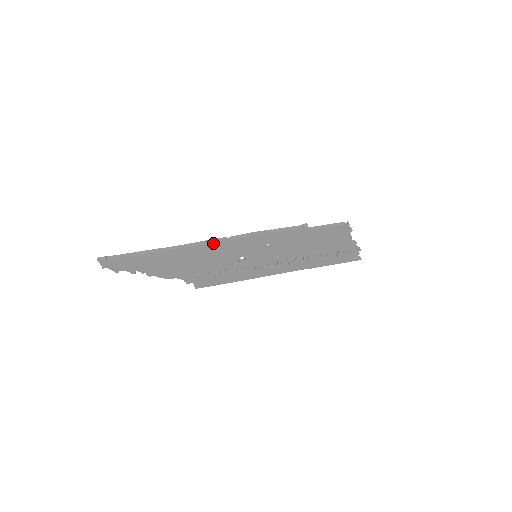
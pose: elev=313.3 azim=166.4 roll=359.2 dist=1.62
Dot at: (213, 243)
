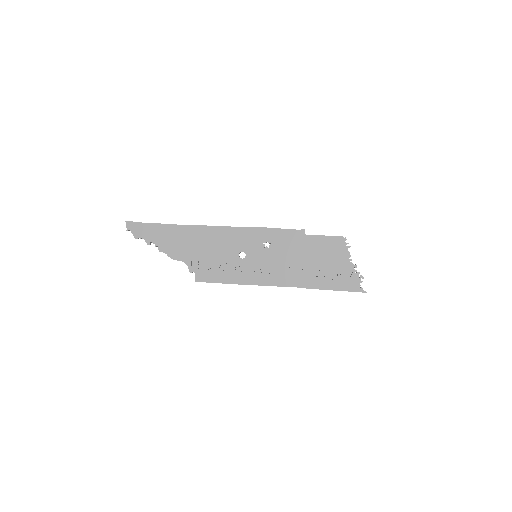
Dot at: (219, 227)
